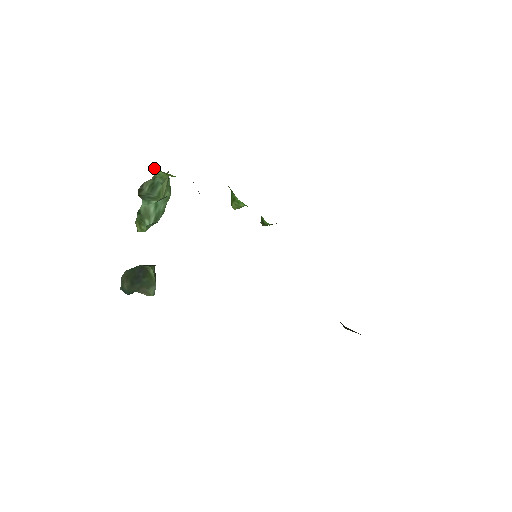
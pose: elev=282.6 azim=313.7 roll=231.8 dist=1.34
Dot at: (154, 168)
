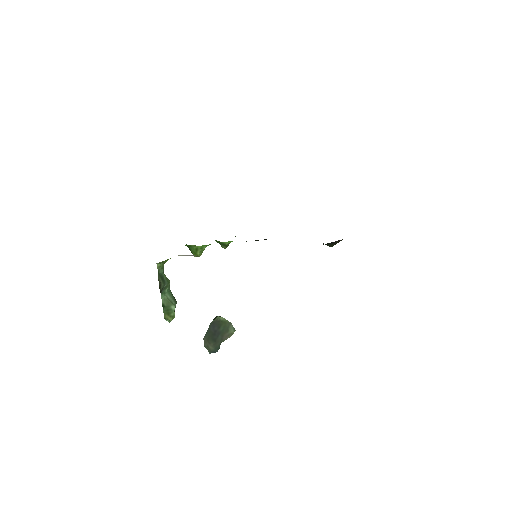
Dot at: (157, 264)
